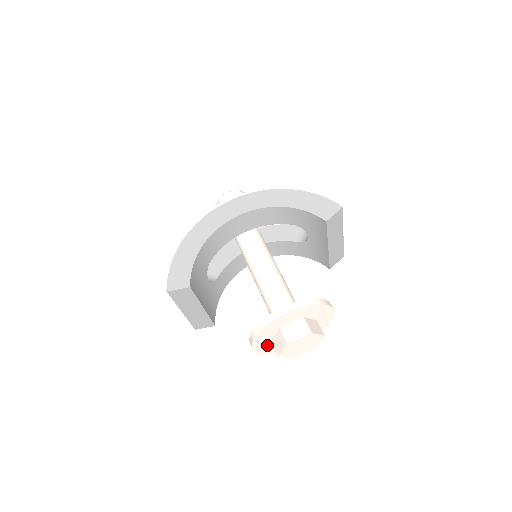
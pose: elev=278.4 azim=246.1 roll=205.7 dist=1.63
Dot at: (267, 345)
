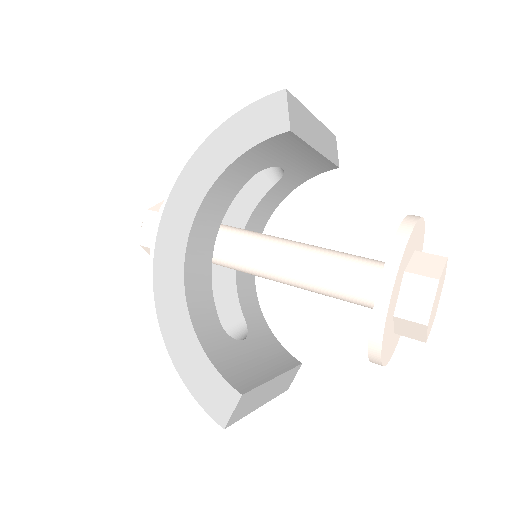
Dot at: (393, 340)
